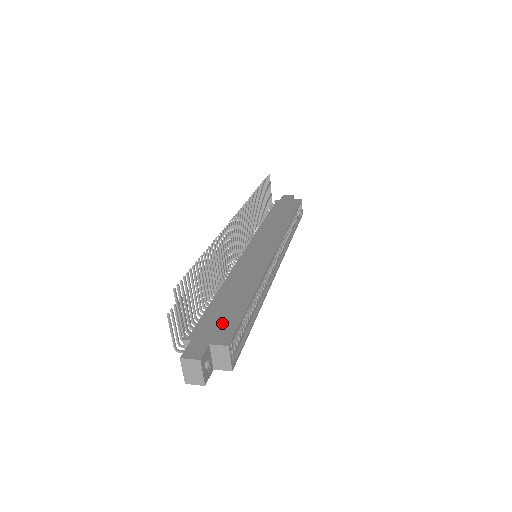
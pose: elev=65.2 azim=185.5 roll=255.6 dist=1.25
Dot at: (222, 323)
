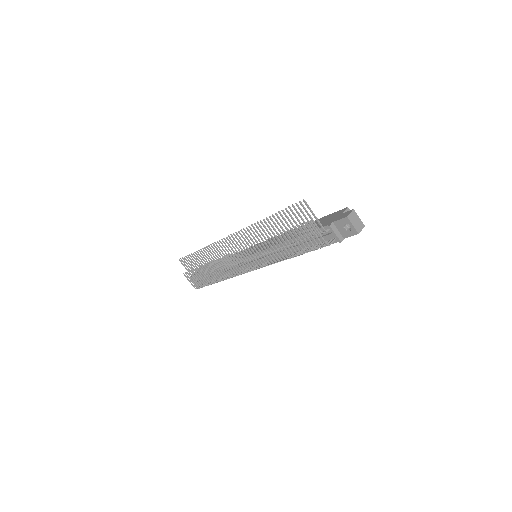
Dot at: (325, 220)
